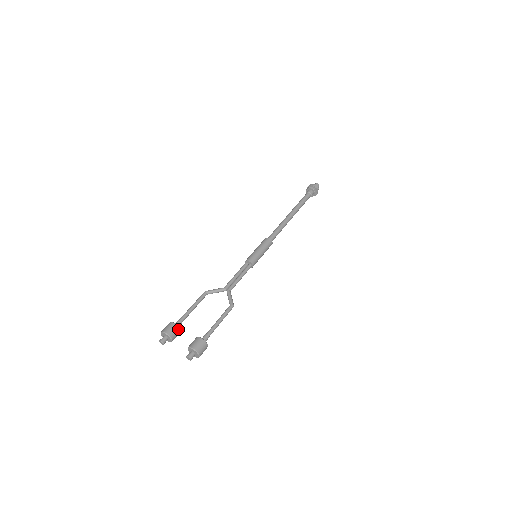
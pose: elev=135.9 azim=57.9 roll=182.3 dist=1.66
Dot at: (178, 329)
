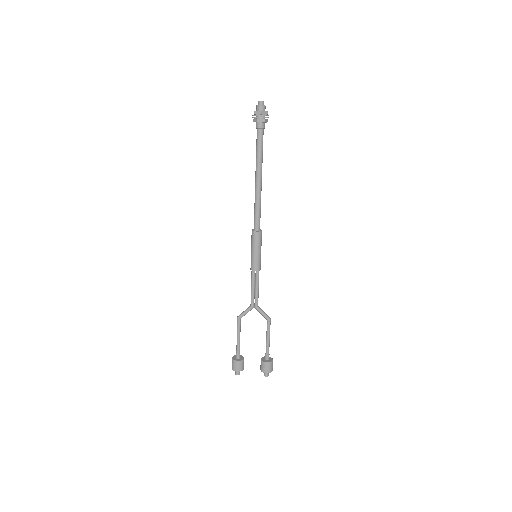
Dot at: (243, 362)
